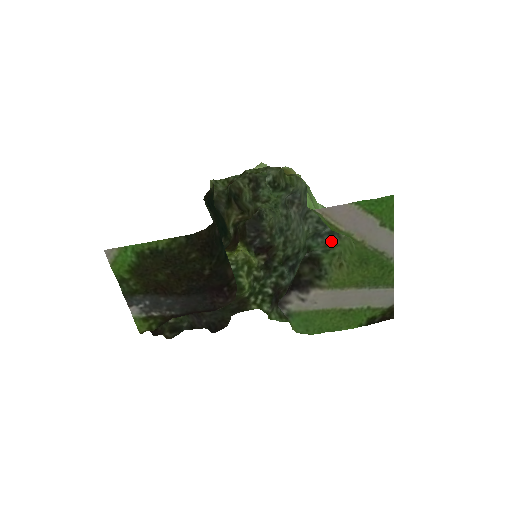
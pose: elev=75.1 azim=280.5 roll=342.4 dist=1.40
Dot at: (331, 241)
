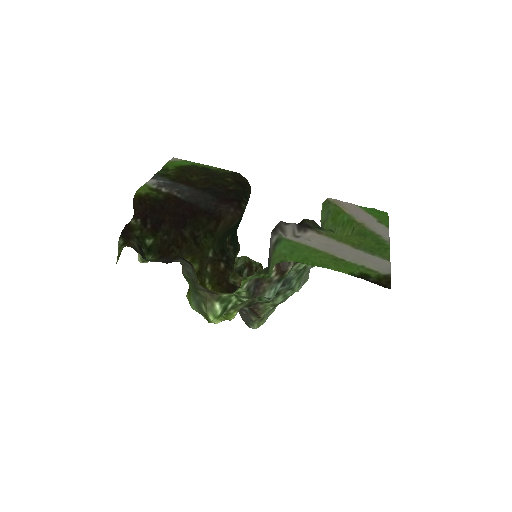
Dot at: occluded
